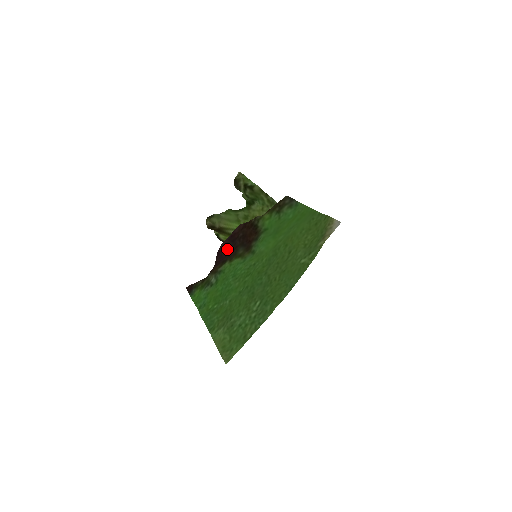
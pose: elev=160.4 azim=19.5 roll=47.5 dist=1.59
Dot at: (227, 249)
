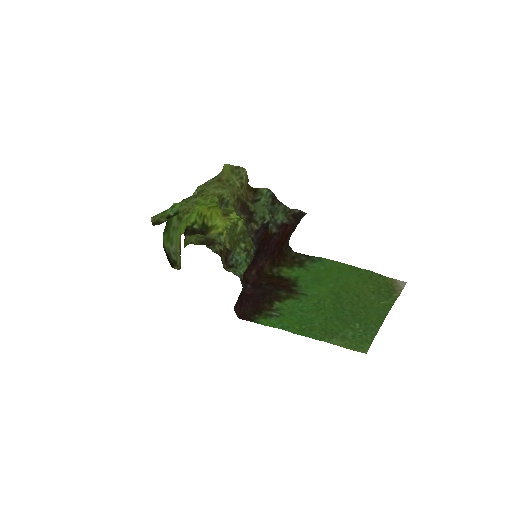
Dot at: (260, 293)
